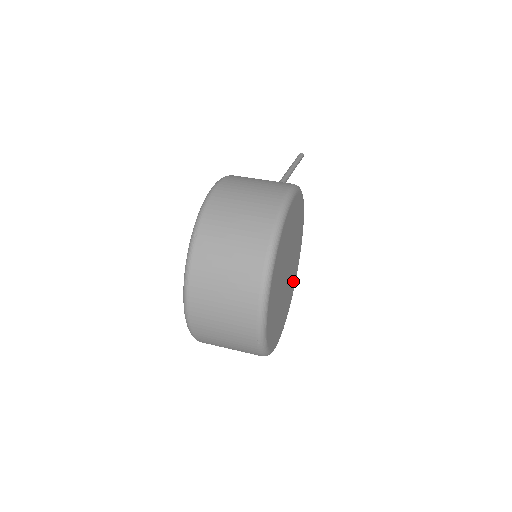
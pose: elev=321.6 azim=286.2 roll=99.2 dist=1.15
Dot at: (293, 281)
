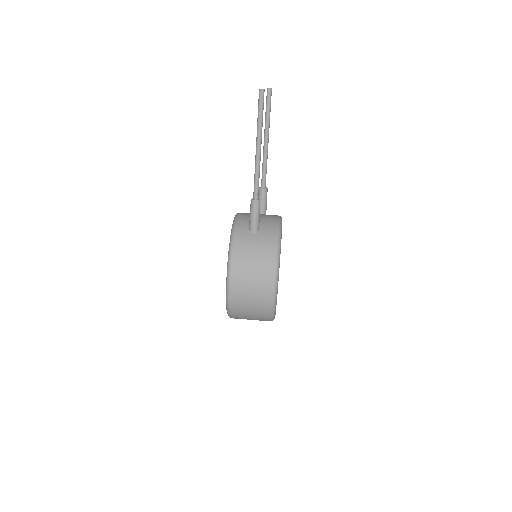
Dot at: occluded
